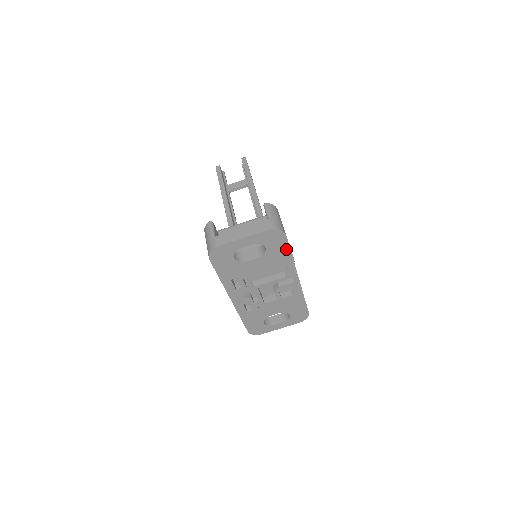
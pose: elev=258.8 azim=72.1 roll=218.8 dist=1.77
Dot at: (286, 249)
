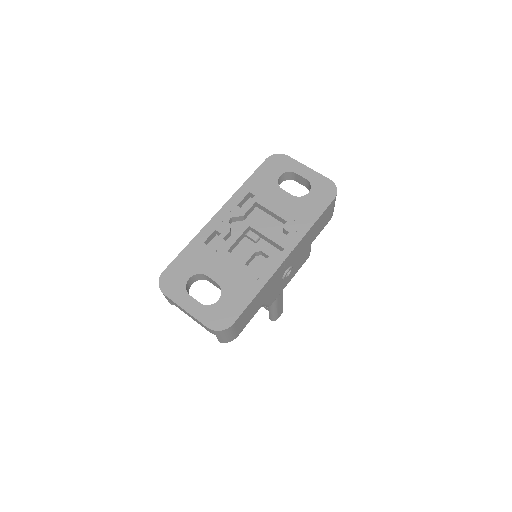
Dot at: (319, 211)
